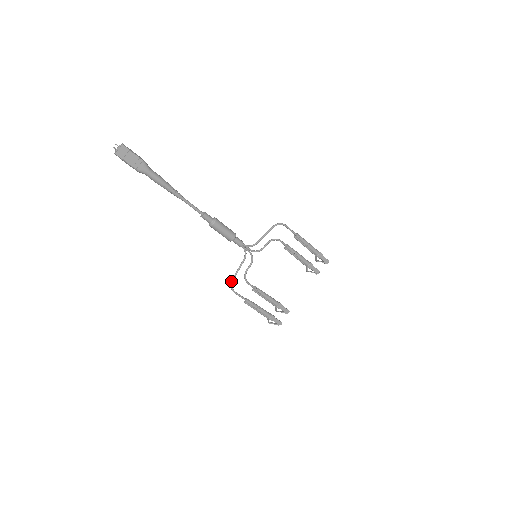
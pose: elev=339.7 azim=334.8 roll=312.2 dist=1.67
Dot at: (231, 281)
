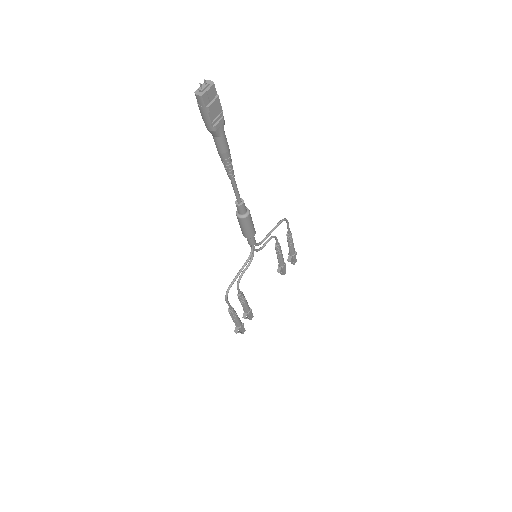
Dot at: (229, 287)
